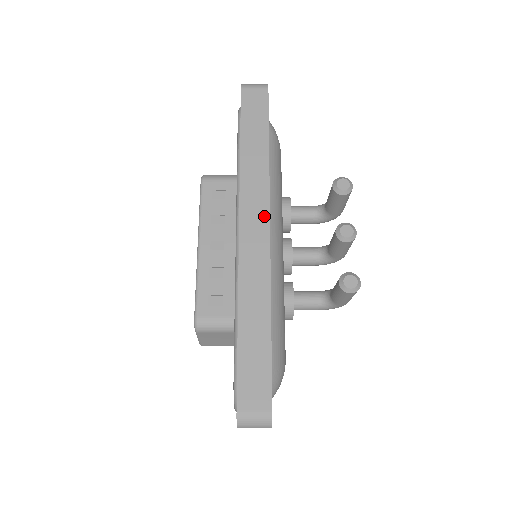
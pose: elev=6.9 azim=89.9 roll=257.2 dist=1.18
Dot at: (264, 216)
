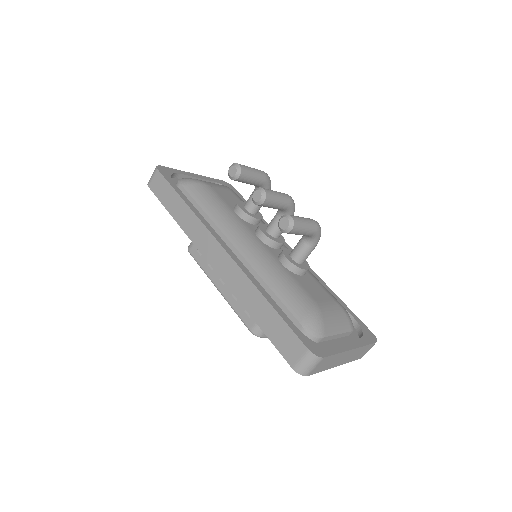
Dot at: (213, 242)
